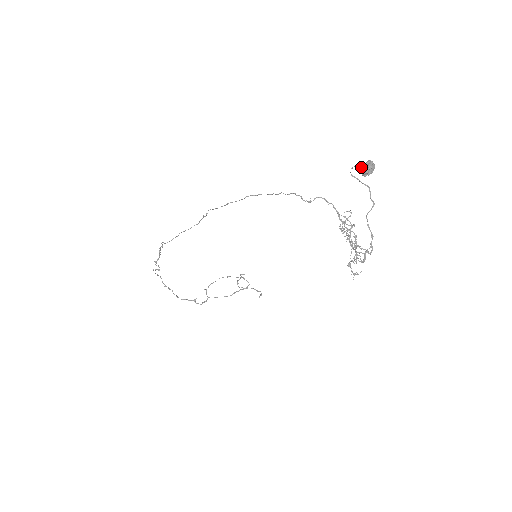
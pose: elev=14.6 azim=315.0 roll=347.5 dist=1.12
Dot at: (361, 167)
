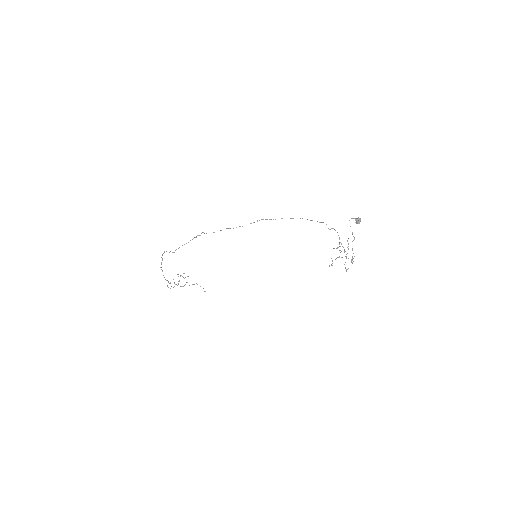
Dot at: (357, 219)
